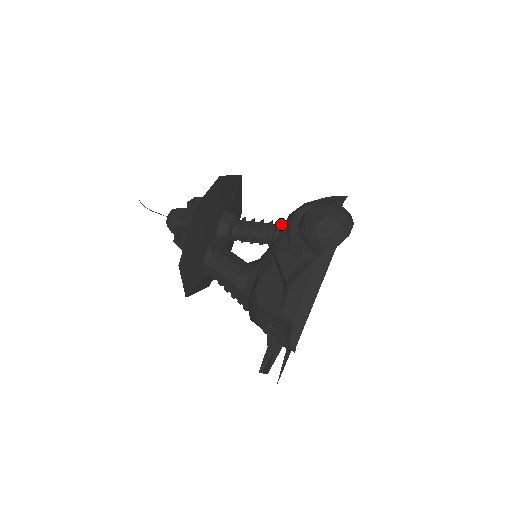
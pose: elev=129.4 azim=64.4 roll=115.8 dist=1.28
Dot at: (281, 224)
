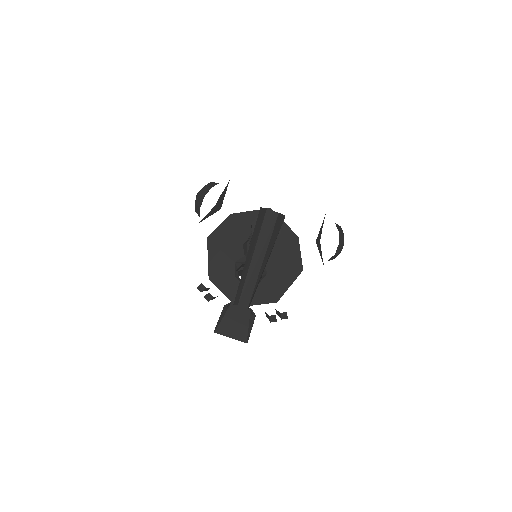
Dot at: occluded
